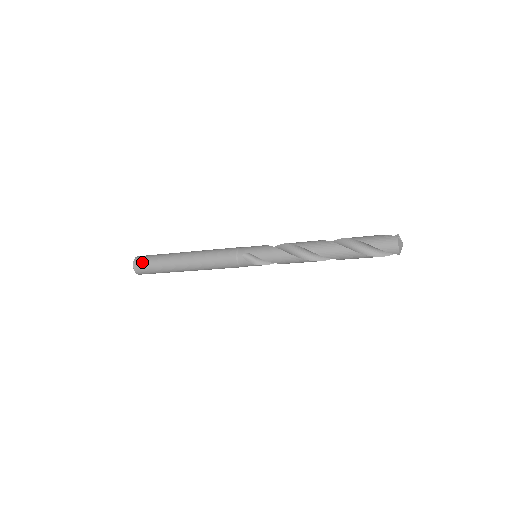
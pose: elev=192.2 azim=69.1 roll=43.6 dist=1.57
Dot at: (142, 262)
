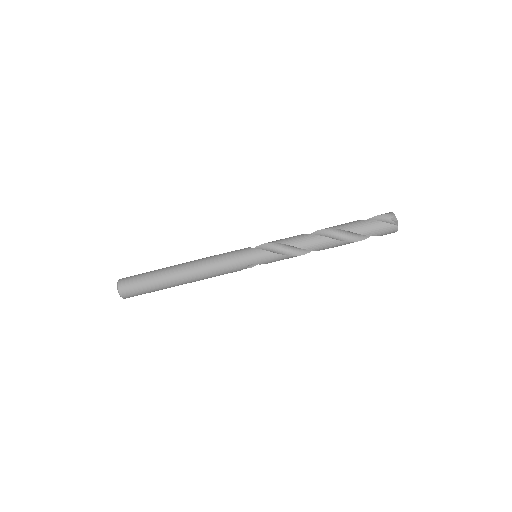
Dot at: occluded
